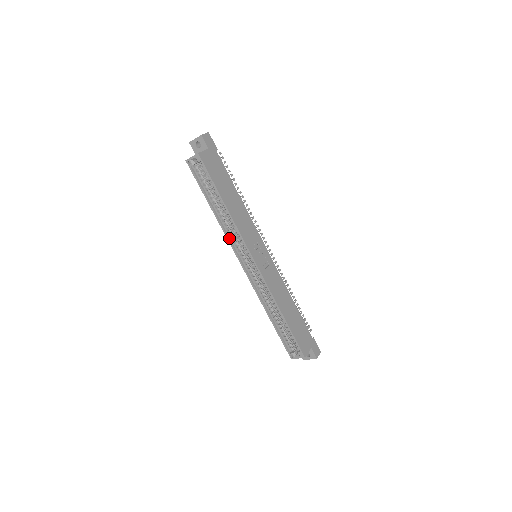
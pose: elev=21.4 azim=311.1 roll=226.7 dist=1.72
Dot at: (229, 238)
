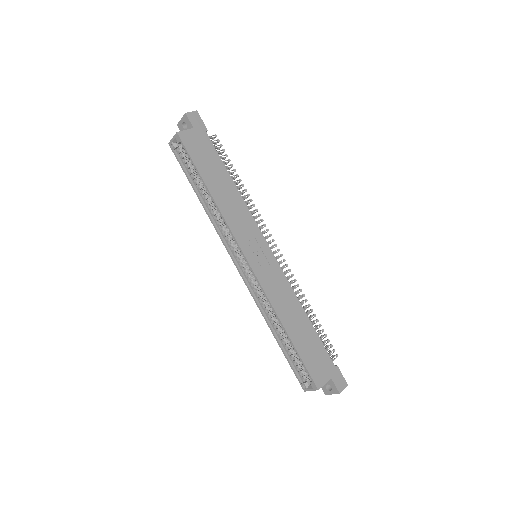
Dot at: (220, 233)
